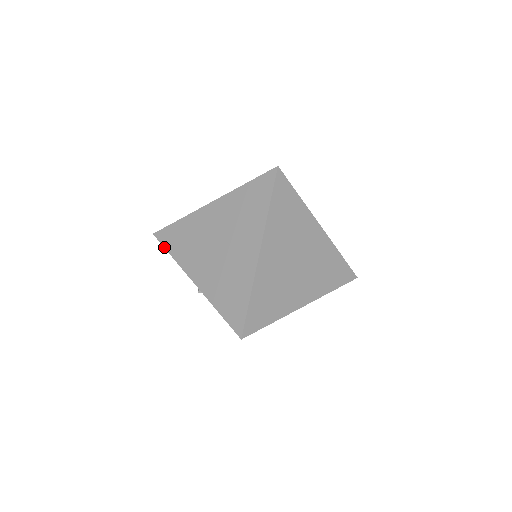
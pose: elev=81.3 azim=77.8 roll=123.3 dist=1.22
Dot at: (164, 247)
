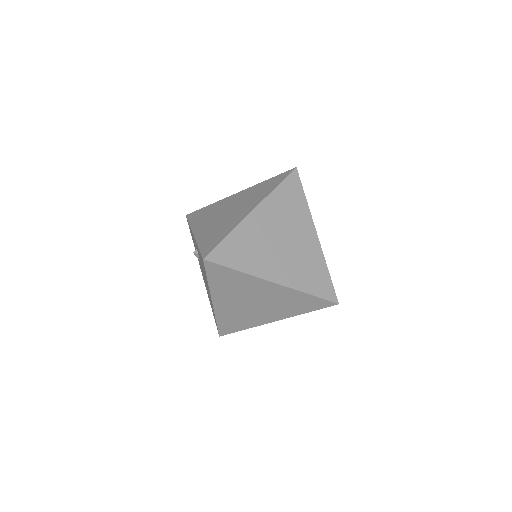
Dot at: (188, 220)
